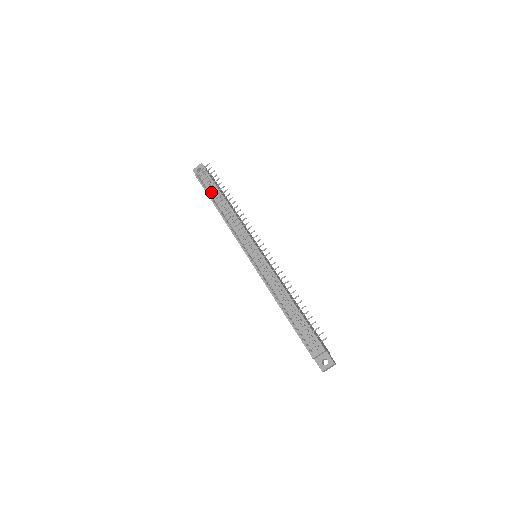
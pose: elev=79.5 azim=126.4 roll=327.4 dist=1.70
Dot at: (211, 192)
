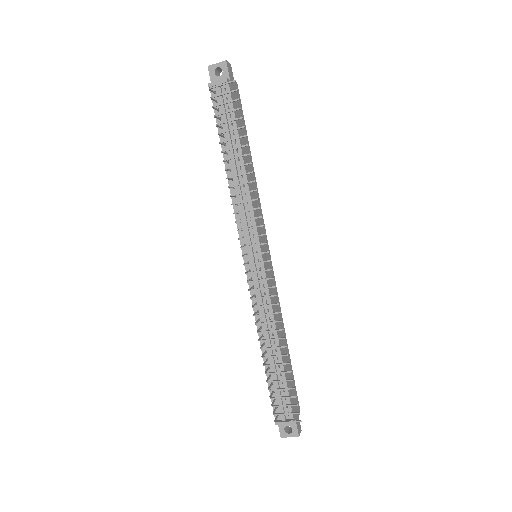
Dot at: (224, 126)
